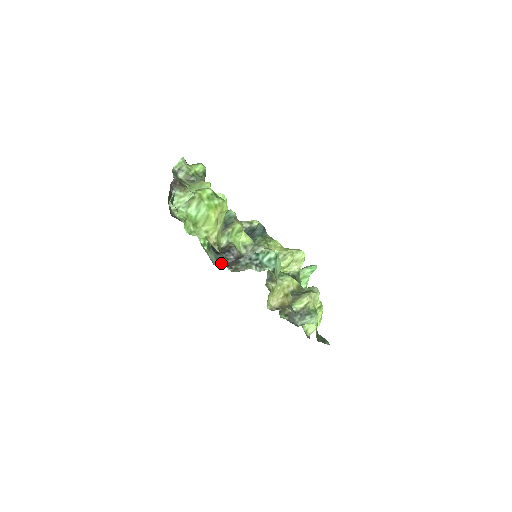
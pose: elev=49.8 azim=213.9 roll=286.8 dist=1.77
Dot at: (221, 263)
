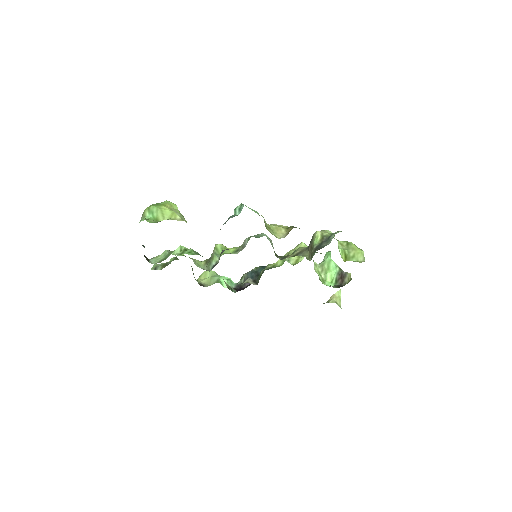
Dot at: occluded
